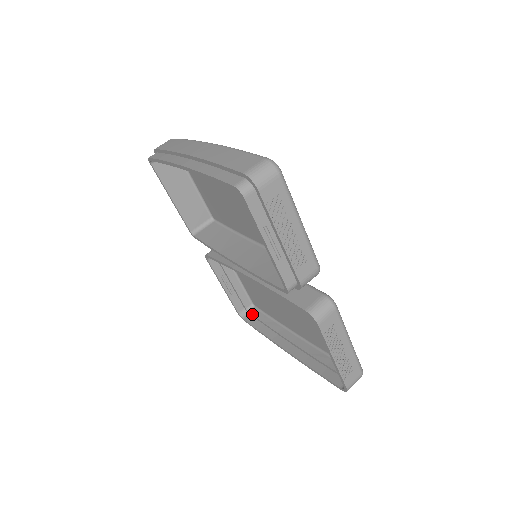
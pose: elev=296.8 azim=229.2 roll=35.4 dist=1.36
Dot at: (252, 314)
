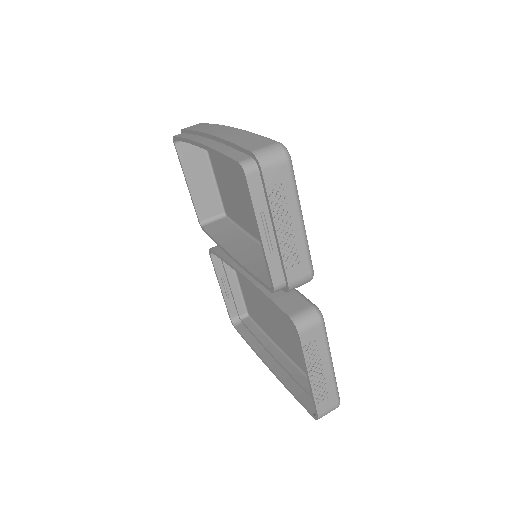
Dot at: (244, 323)
